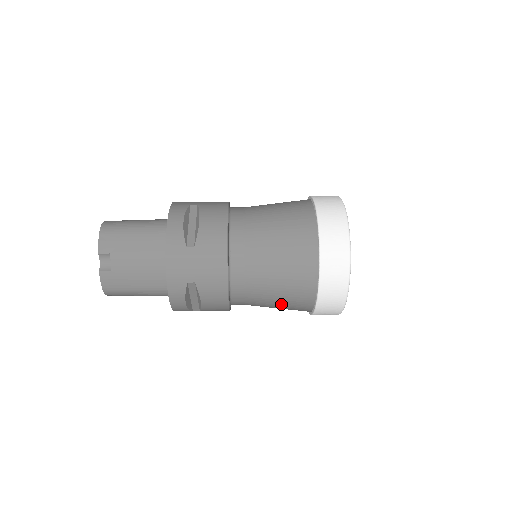
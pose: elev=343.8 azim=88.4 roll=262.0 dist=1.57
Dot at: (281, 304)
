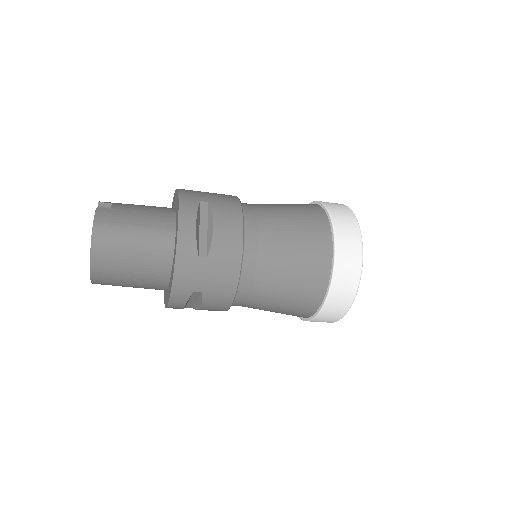
Dot at: (298, 244)
